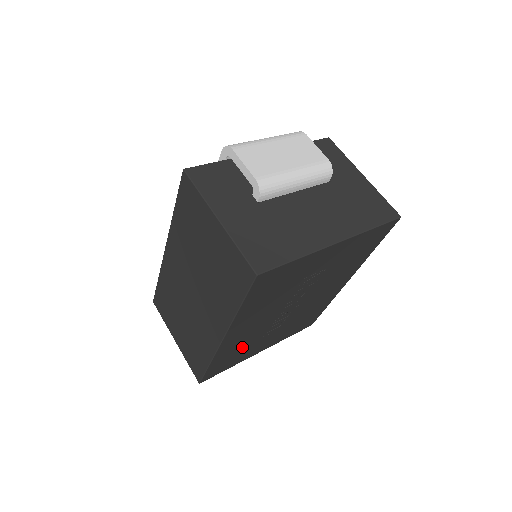
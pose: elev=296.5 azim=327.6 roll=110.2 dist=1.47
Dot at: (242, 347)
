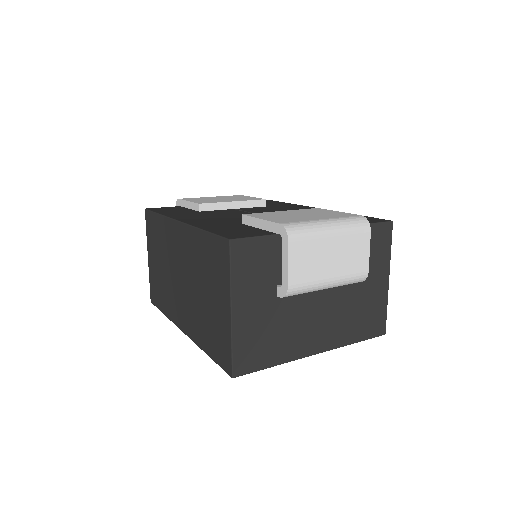
Dot at: occluded
